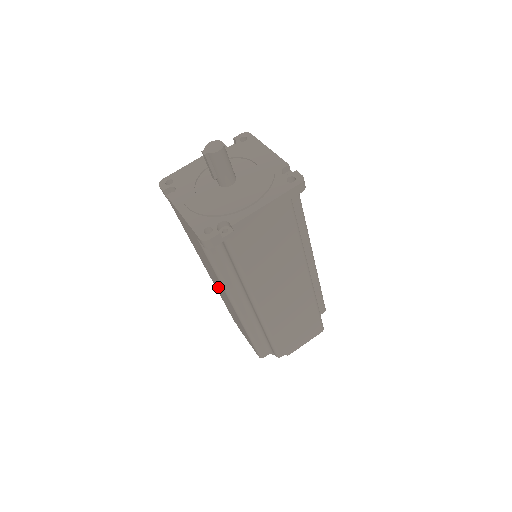
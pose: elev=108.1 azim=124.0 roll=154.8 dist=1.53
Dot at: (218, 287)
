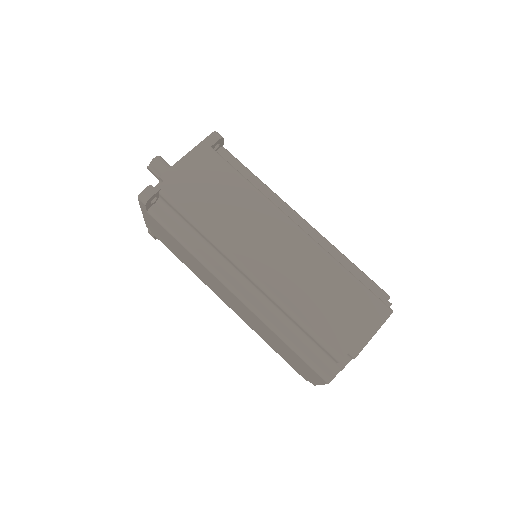
Dot at: (231, 302)
